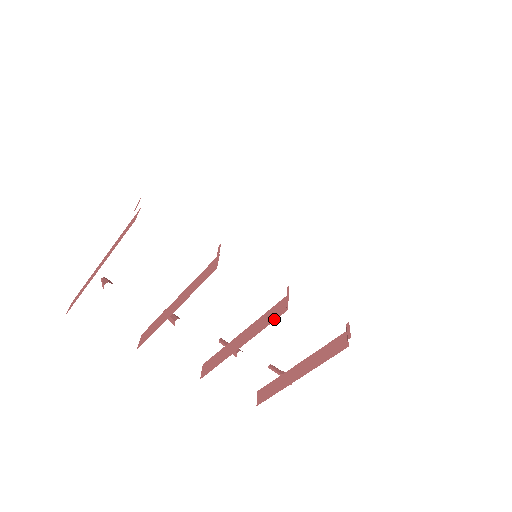
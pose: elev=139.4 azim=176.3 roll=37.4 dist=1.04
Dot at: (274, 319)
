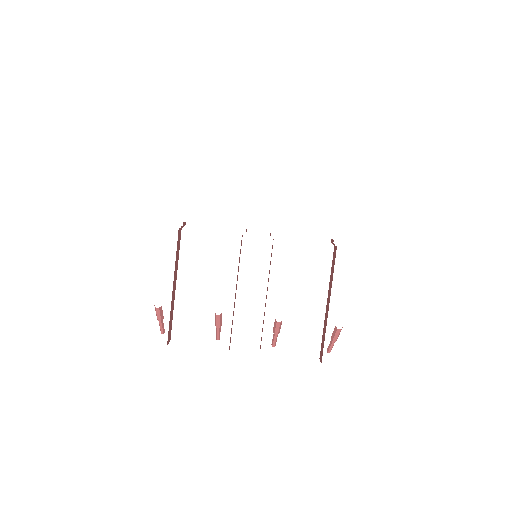
Dot at: occluded
